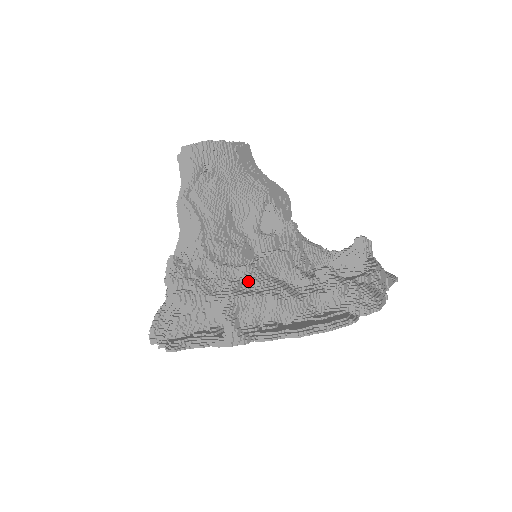
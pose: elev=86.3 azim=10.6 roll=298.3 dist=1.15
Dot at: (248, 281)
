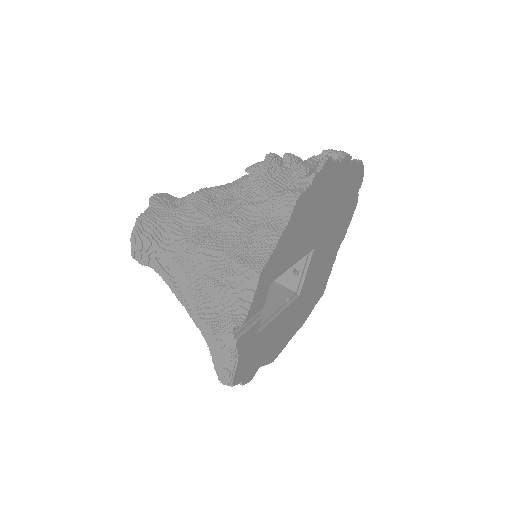
Dot at: occluded
